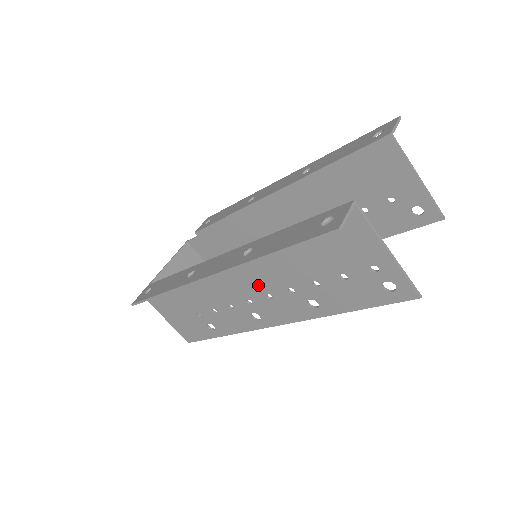
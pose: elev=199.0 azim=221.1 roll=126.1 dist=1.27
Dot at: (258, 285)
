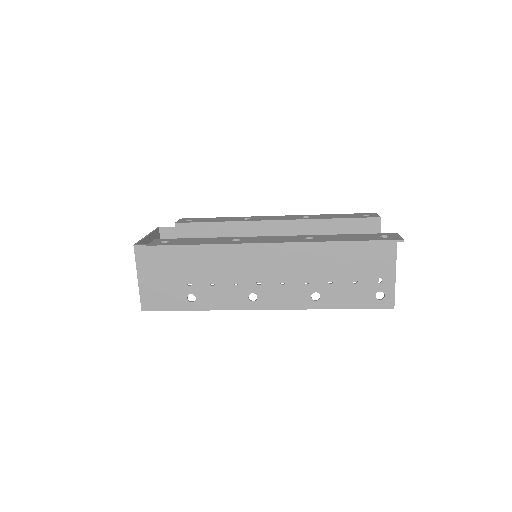
Dot at: (281, 270)
